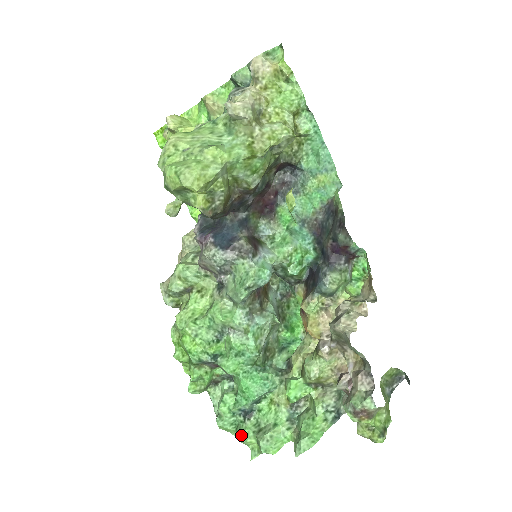
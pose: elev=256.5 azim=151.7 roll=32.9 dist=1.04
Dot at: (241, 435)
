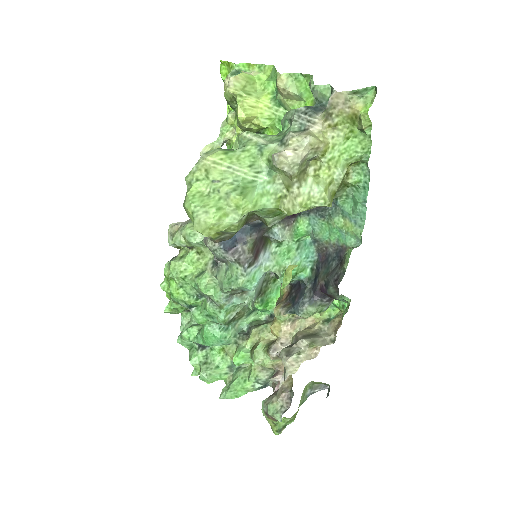
Dot at: (190, 359)
